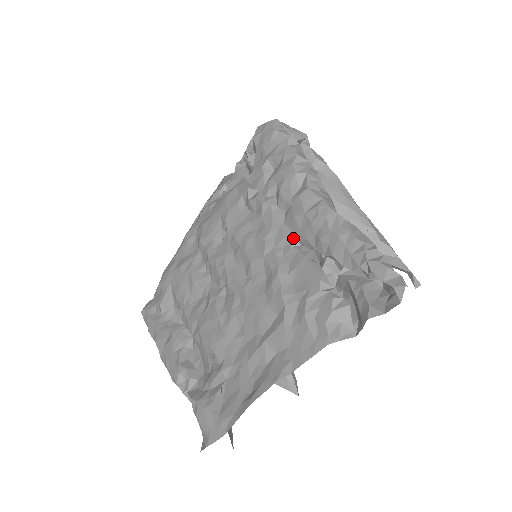
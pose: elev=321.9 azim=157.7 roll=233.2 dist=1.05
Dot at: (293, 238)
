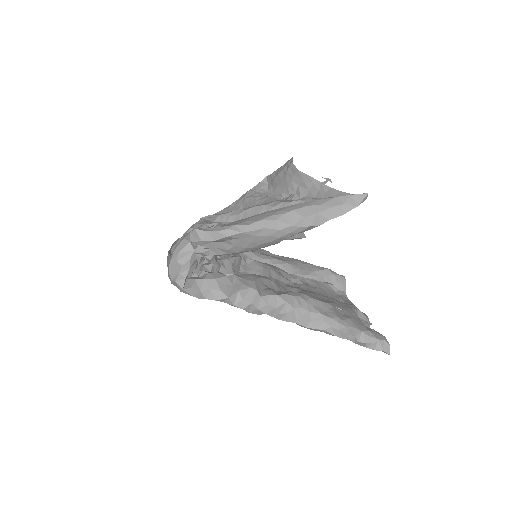
Dot at: occluded
